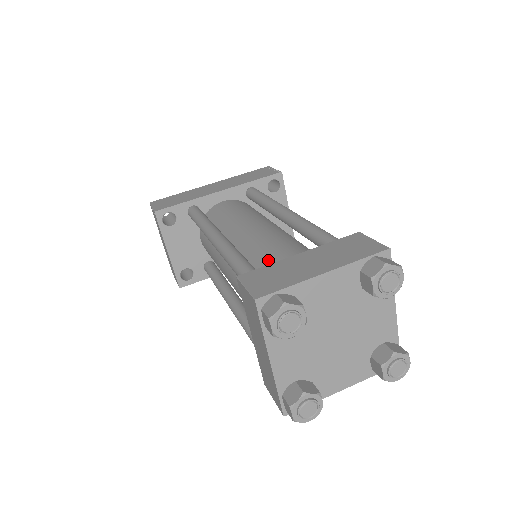
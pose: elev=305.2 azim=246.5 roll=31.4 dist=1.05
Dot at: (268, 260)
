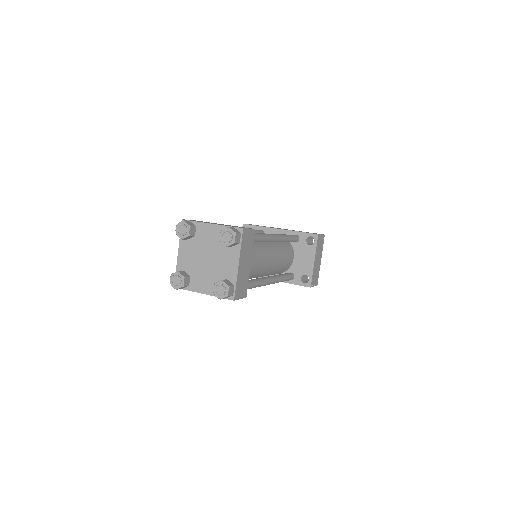
Dot at: occluded
